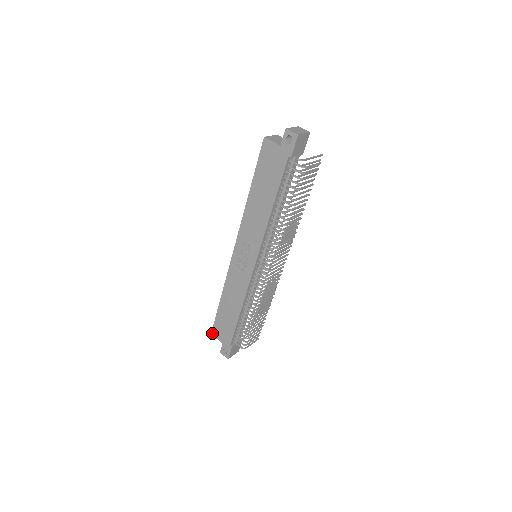
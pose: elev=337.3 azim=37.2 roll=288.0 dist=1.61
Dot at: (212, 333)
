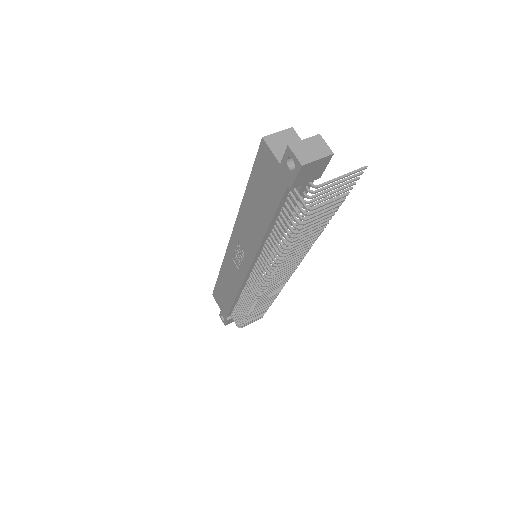
Dot at: (213, 295)
